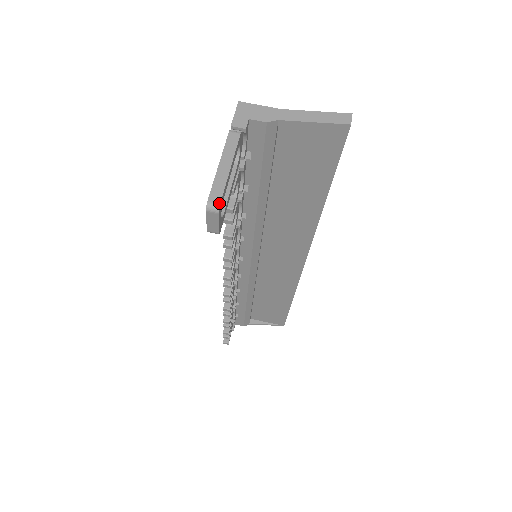
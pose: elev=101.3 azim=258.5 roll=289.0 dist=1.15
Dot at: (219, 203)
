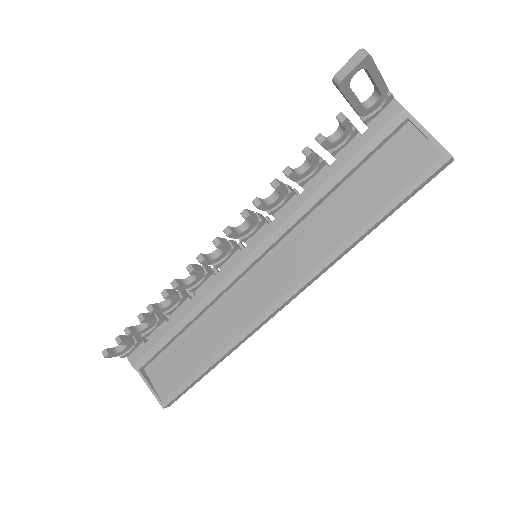
Dot at: occluded
